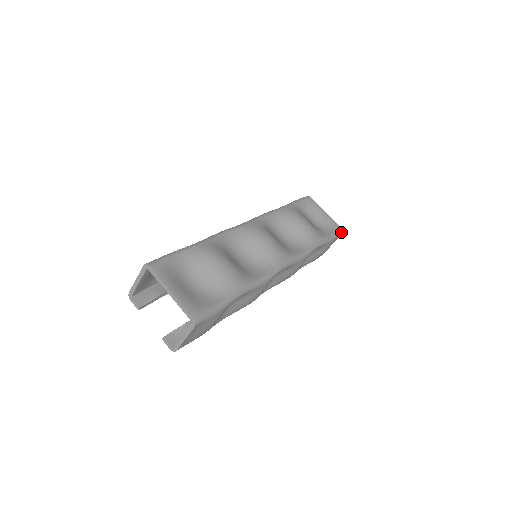
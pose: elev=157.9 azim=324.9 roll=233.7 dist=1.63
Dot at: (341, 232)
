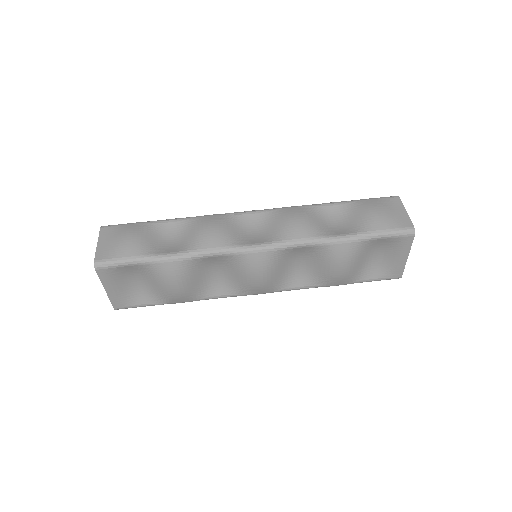
Dot at: (396, 278)
